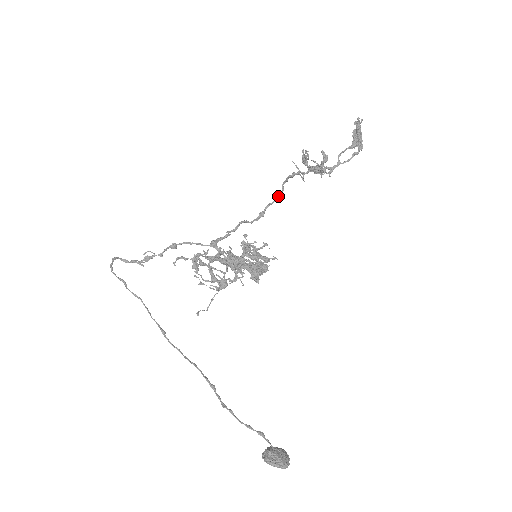
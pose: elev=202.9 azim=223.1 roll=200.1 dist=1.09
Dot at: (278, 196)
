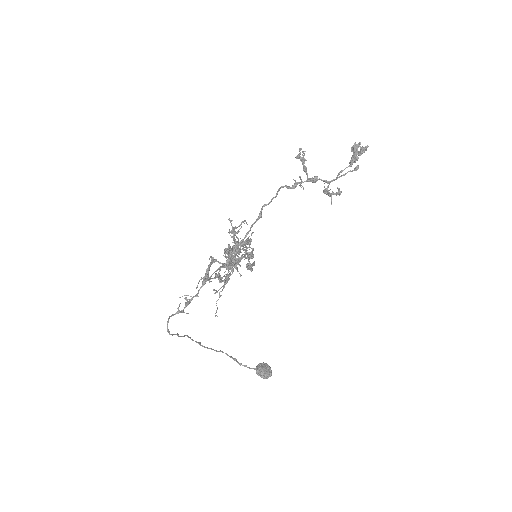
Dot at: occluded
